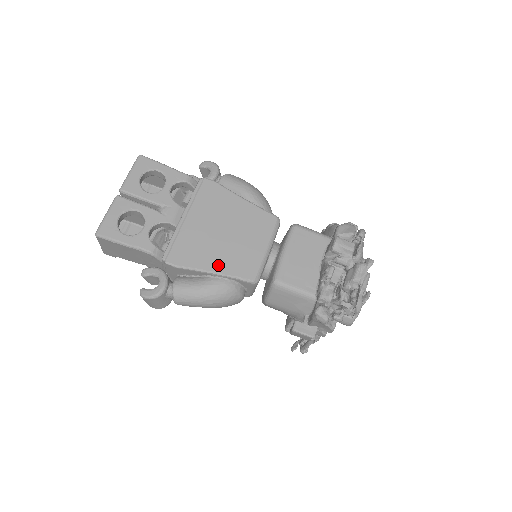
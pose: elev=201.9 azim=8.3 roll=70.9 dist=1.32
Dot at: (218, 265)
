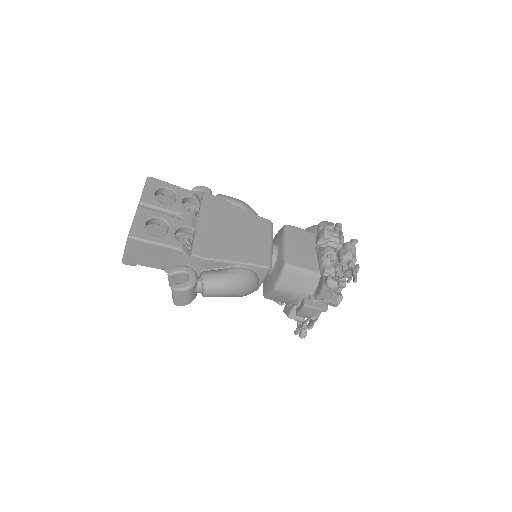
Dot at: (238, 256)
